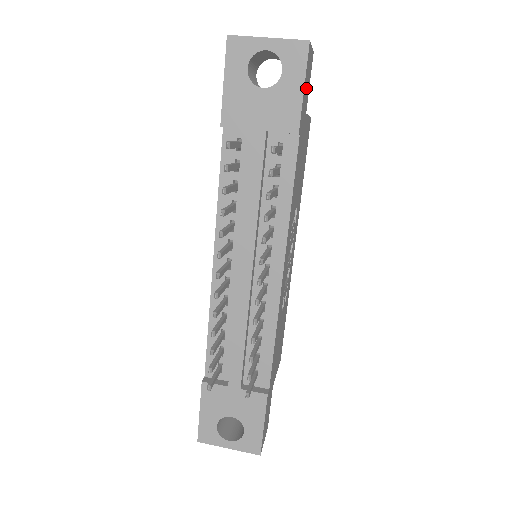
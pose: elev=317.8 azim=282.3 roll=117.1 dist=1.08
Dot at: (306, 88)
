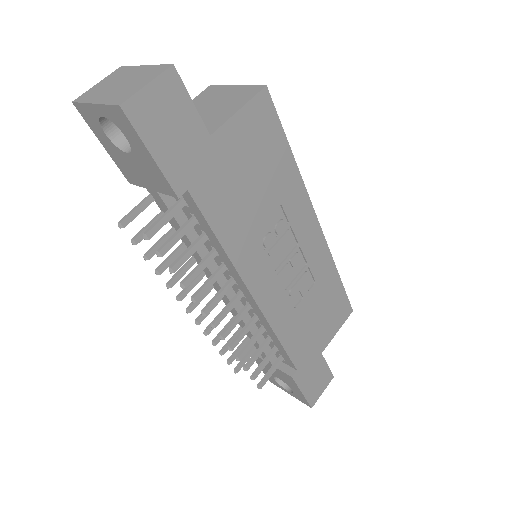
Dot at: (170, 134)
